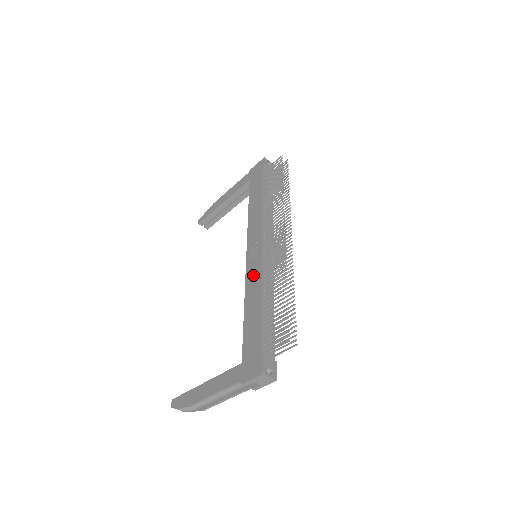
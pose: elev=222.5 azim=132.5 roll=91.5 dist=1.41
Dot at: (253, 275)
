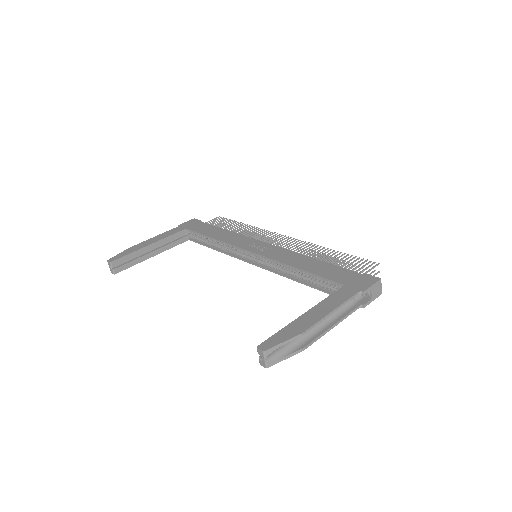
Dot at: (281, 254)
